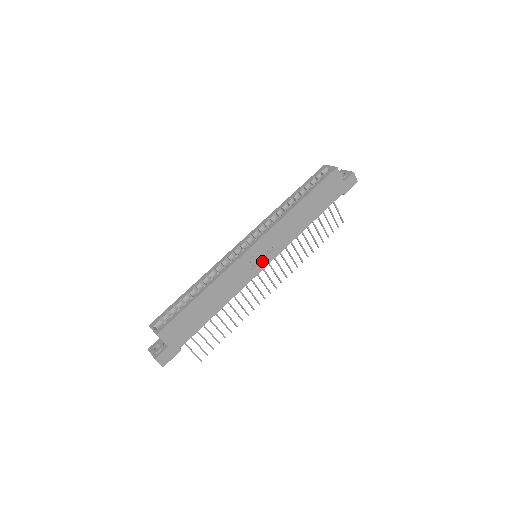
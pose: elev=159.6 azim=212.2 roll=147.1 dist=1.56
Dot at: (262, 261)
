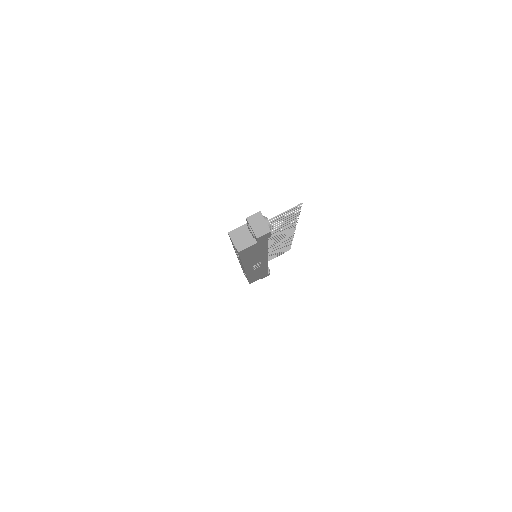
Dot at: (262, 263)
